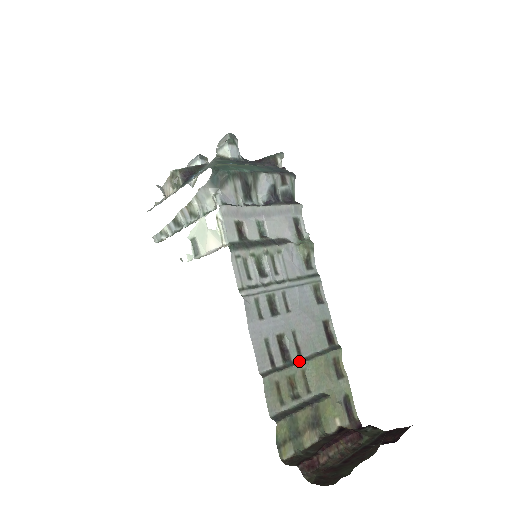
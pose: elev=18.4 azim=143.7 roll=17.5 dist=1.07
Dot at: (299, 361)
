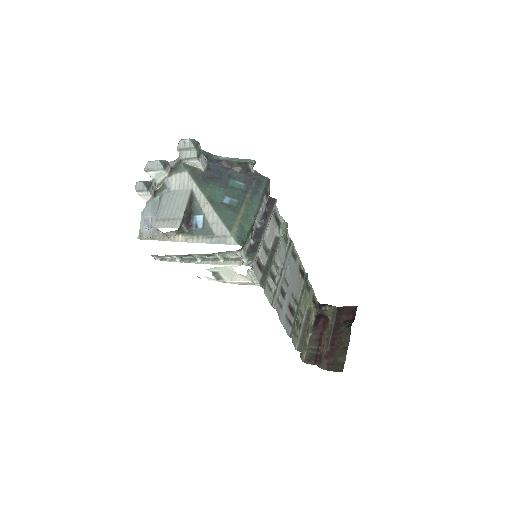
Dot at: (298, 308)
